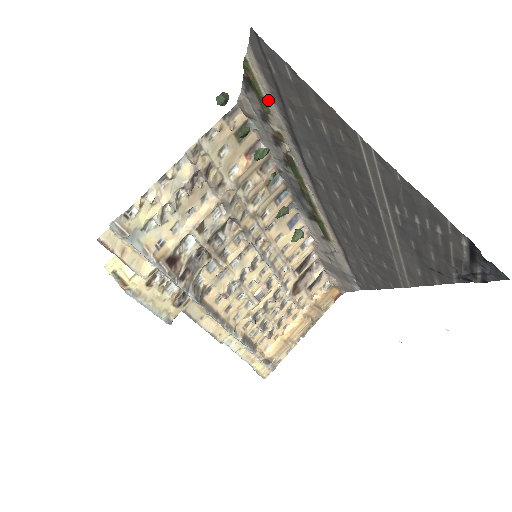
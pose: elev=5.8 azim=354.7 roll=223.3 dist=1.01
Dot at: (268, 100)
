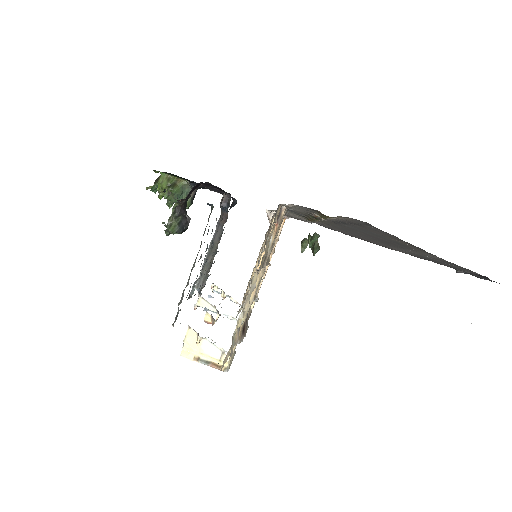
Dot at: (333, 218)
